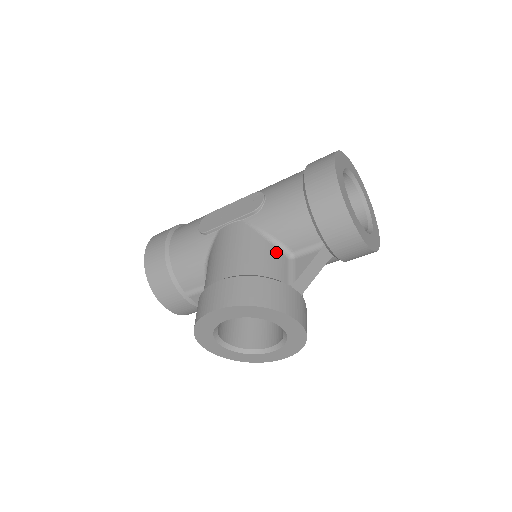
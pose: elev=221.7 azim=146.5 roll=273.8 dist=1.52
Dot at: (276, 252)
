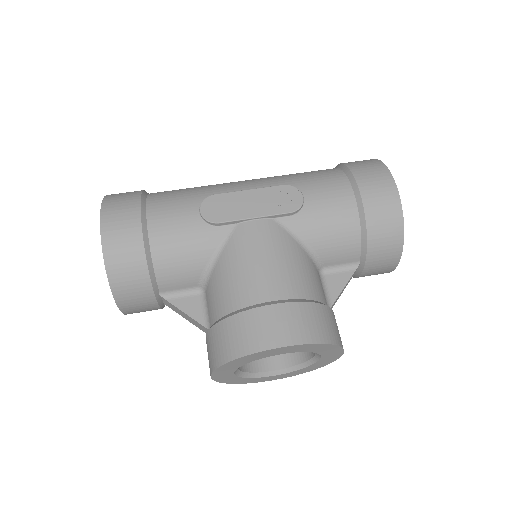
Dot at: (314, 267)
